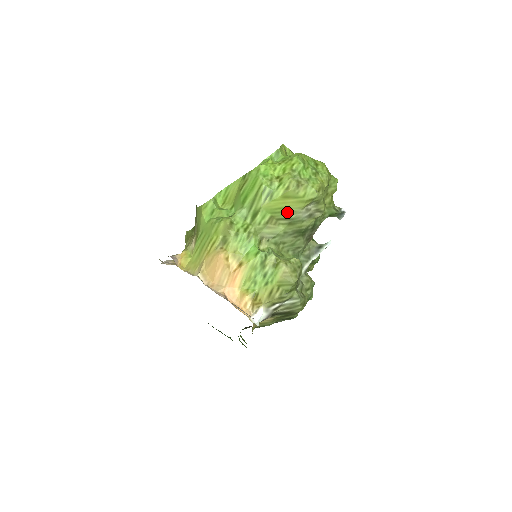
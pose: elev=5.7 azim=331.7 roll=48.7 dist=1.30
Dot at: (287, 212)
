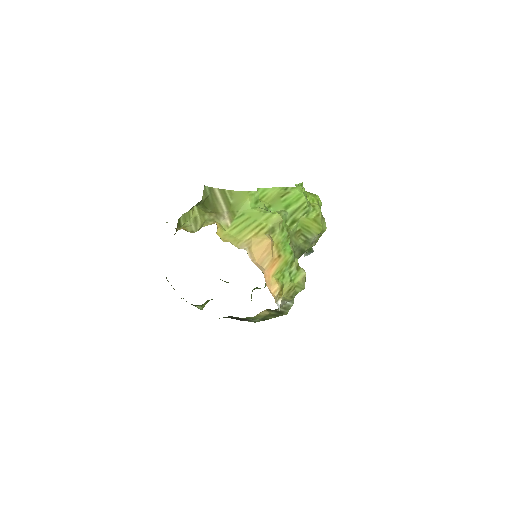
Dot at: (309, 232)
